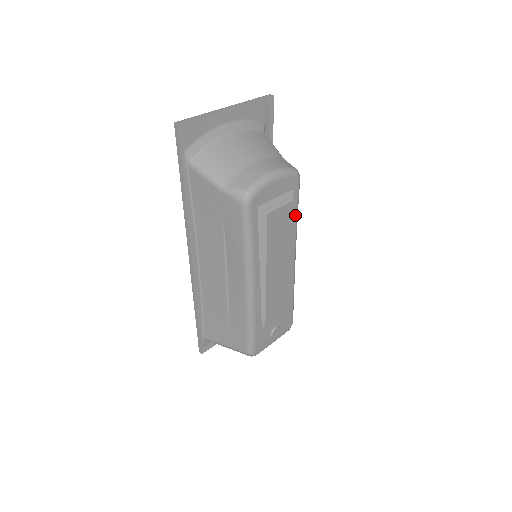
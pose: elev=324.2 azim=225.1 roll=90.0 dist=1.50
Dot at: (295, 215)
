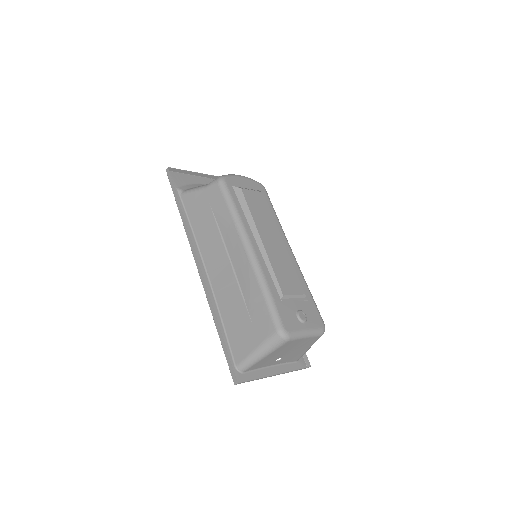
Dot at: (273, 211)
